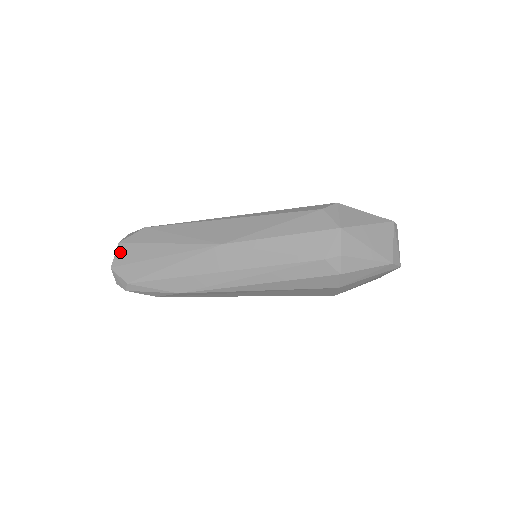
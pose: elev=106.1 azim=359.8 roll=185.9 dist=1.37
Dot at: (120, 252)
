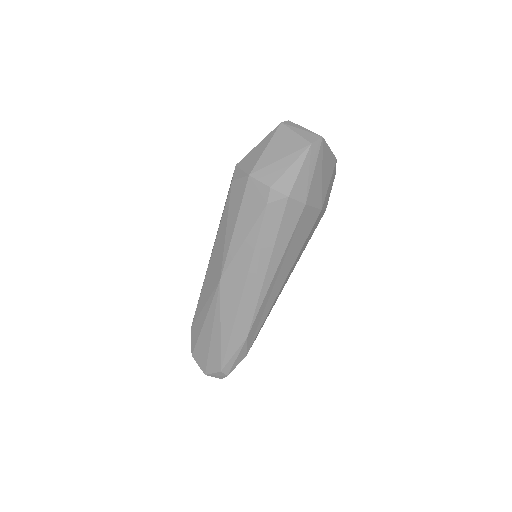
Dot at: (198, 360)
